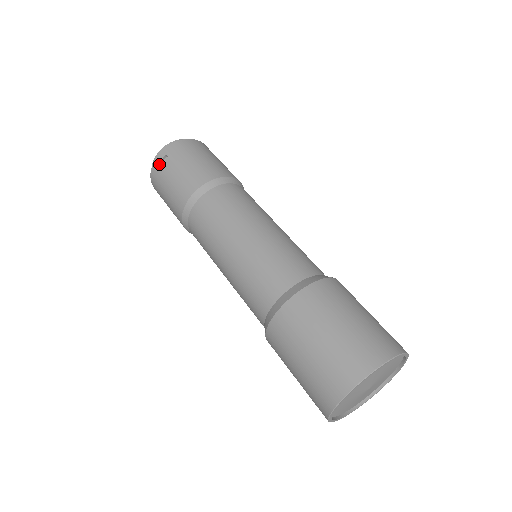
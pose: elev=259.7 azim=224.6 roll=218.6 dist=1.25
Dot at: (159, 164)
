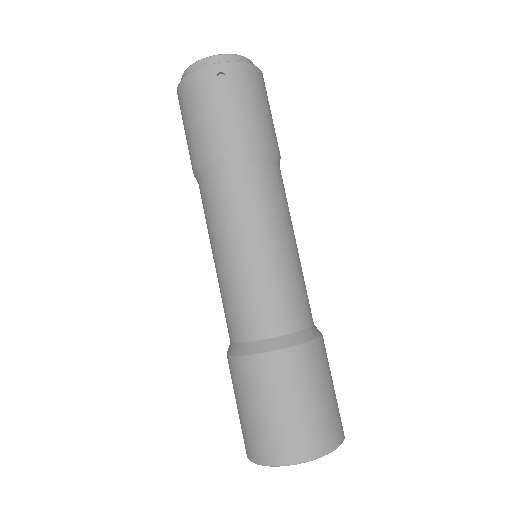
Dot at: (209, 77)
